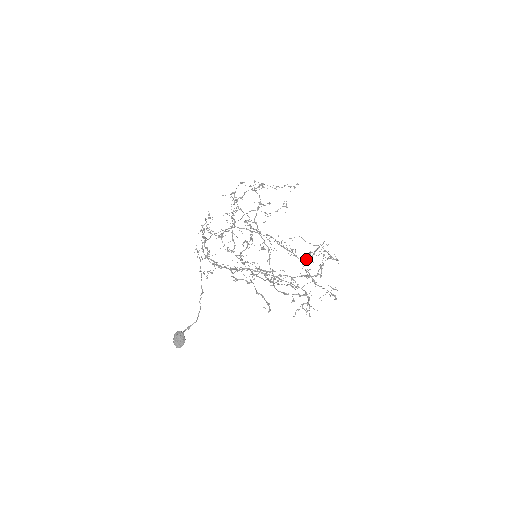
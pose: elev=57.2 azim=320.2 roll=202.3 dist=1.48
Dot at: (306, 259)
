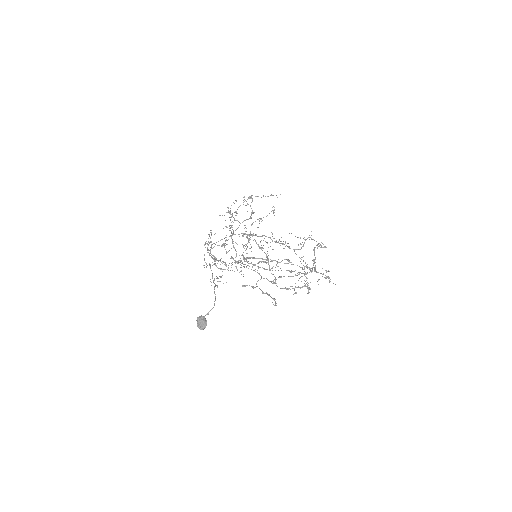
Dot at: (298, 249)
